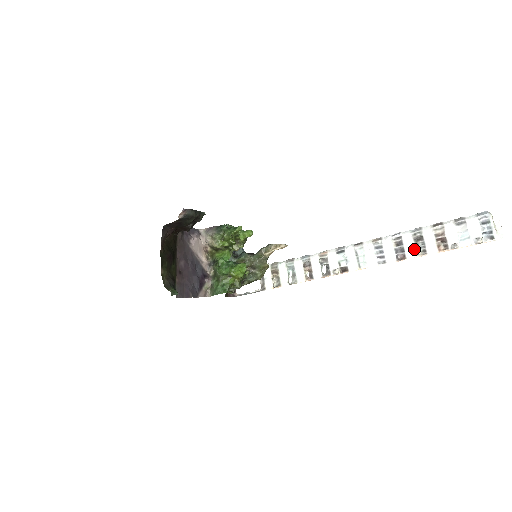
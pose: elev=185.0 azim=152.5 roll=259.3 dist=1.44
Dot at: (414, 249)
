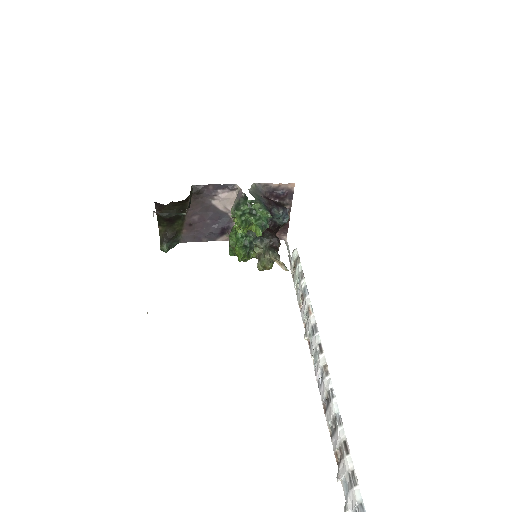
Dot at: (329, 422)
